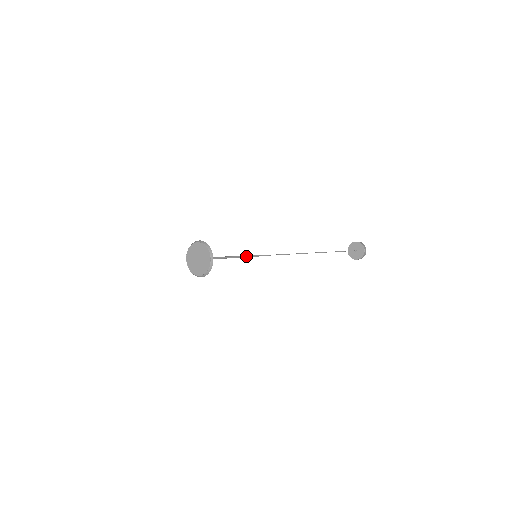
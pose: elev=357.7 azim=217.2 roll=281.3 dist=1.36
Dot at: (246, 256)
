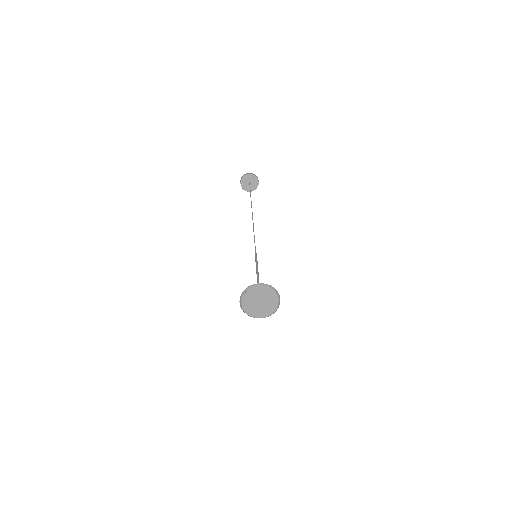
Dot at: (257, 263)
